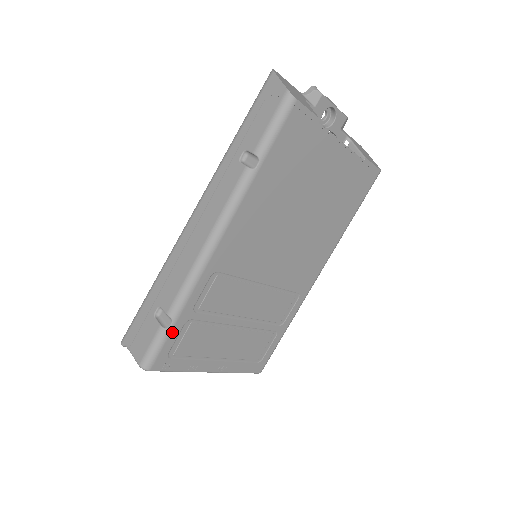
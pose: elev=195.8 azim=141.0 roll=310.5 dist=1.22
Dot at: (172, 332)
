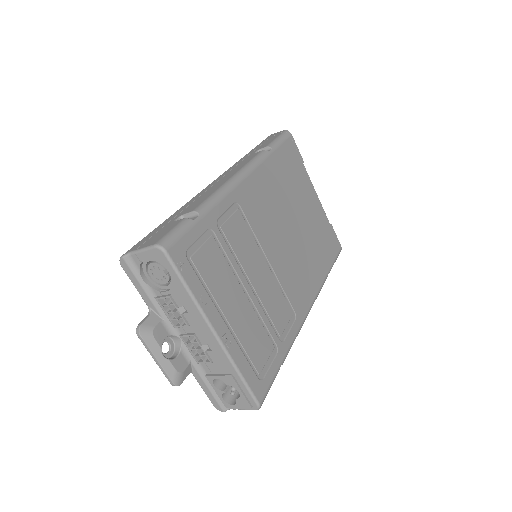
Dot at: (196, 226)
